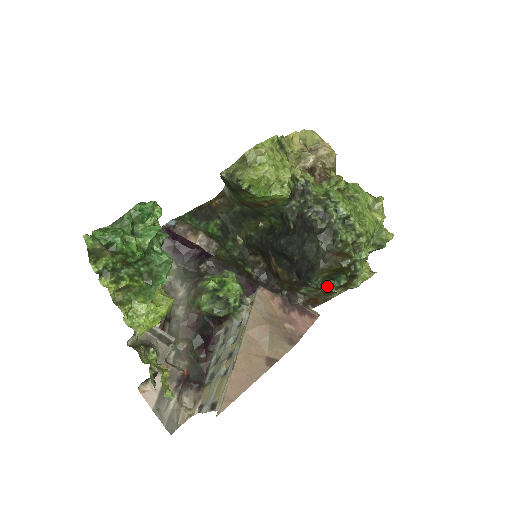
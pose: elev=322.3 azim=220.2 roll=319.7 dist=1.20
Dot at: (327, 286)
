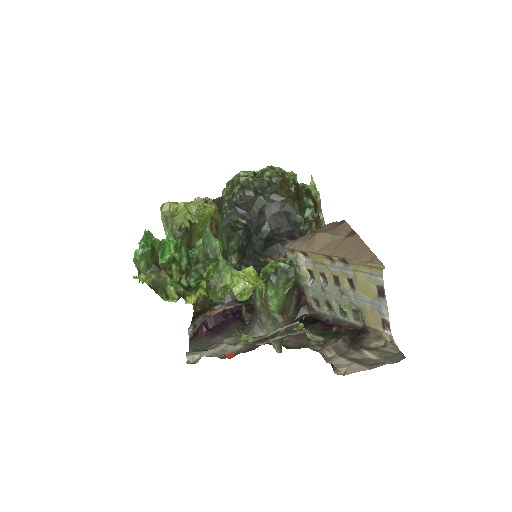
Dot at: (310, 219)
